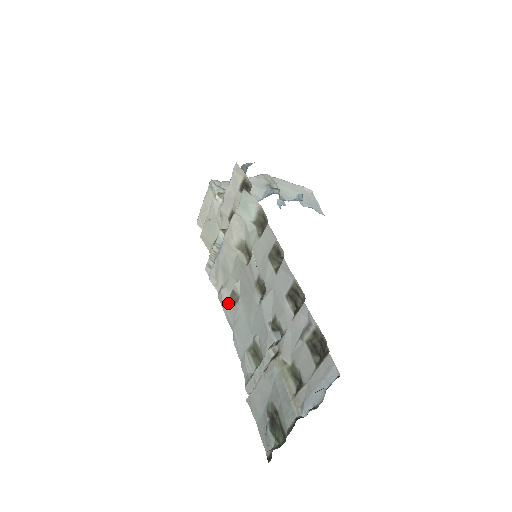
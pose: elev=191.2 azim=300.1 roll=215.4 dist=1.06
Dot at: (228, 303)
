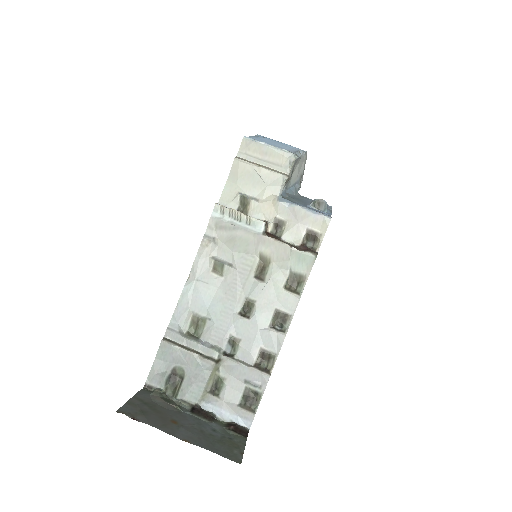
Dot at: (208, 259)
